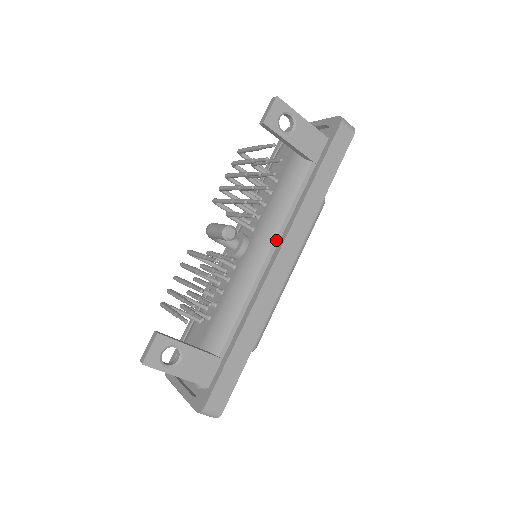
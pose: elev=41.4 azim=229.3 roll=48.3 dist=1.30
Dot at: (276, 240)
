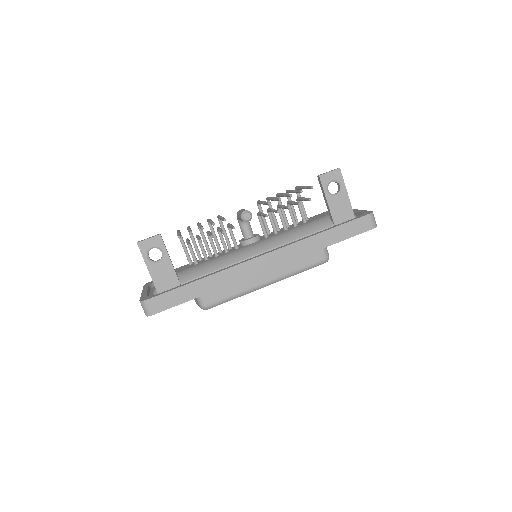
Dot at: occluded
